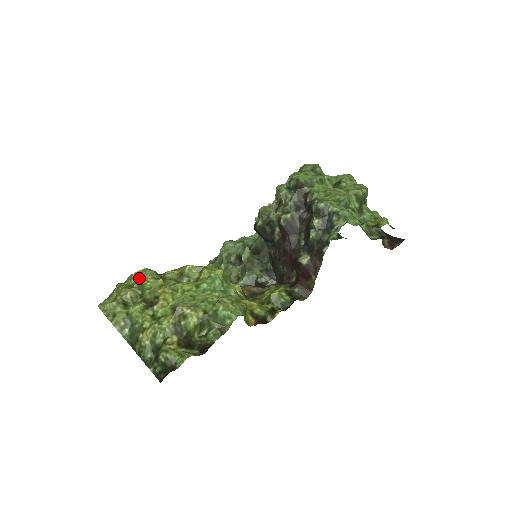
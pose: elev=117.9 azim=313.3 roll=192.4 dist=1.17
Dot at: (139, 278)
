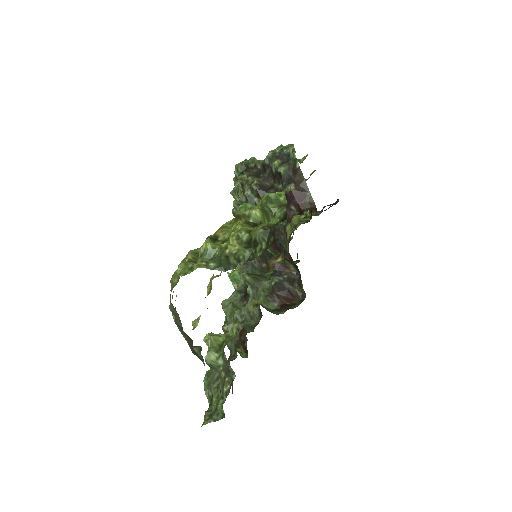
Dot at: occluded
